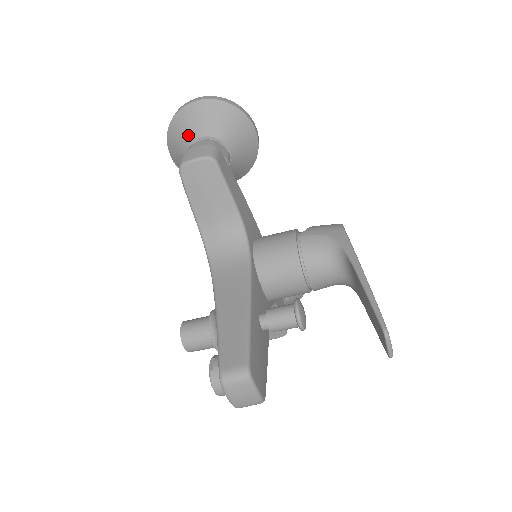
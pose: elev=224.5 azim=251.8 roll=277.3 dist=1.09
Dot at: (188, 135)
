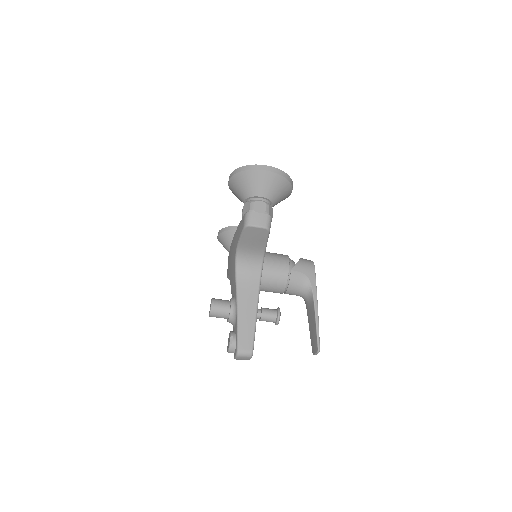
Dot at: (252, 190)
